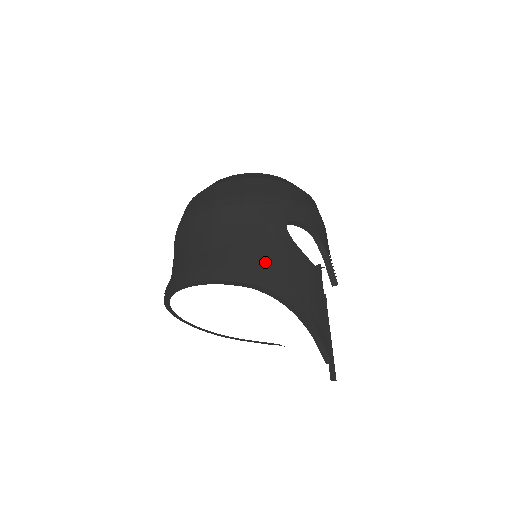
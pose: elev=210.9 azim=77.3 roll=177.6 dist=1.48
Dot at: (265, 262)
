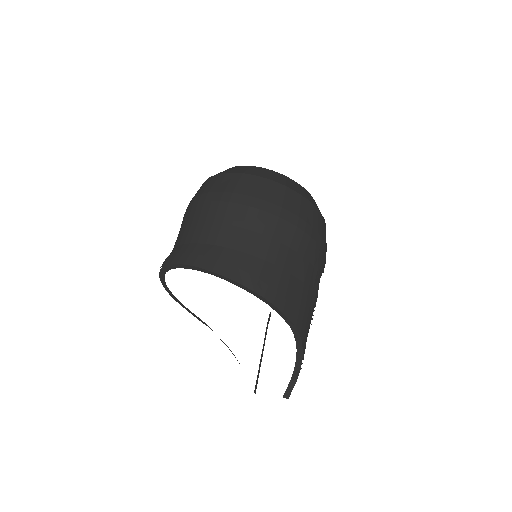
Dot at: (305, 307)
